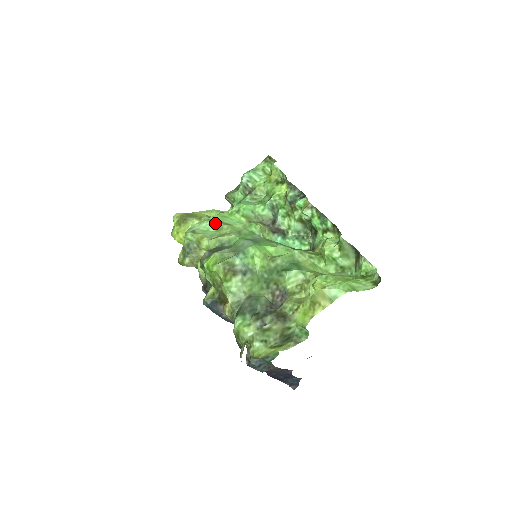
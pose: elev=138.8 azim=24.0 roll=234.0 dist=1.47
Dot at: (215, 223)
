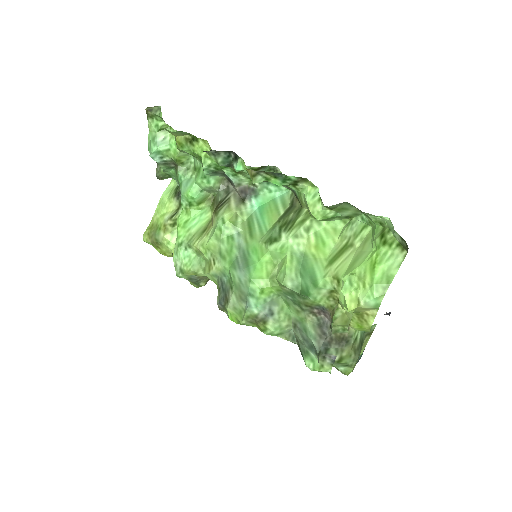
Dot at: (188, 246)
